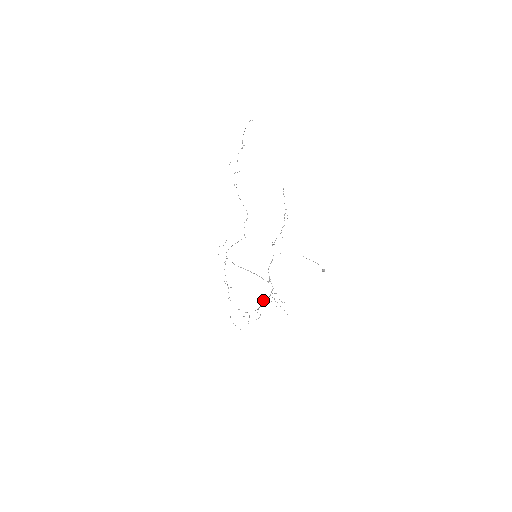
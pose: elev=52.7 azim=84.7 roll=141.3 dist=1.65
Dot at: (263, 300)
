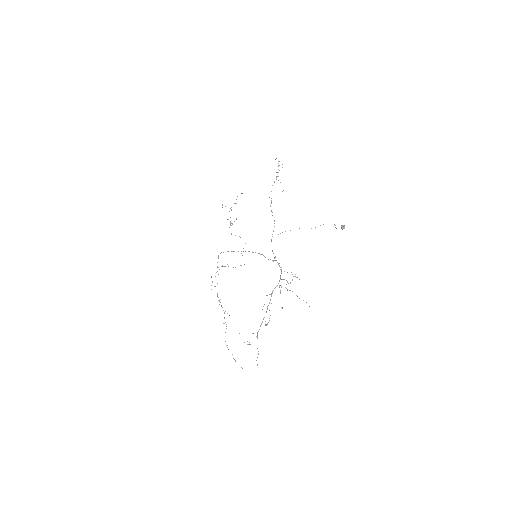
Dot at: occluded
